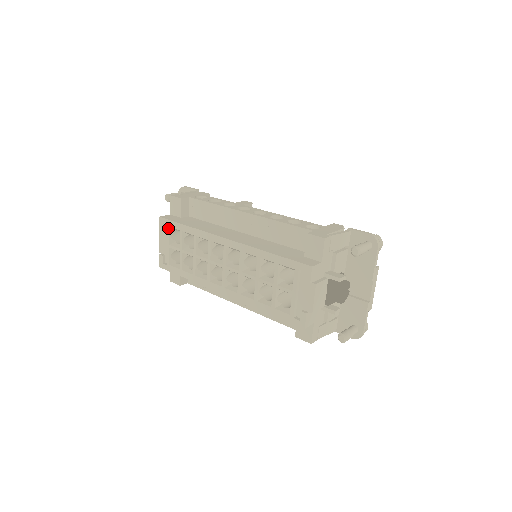
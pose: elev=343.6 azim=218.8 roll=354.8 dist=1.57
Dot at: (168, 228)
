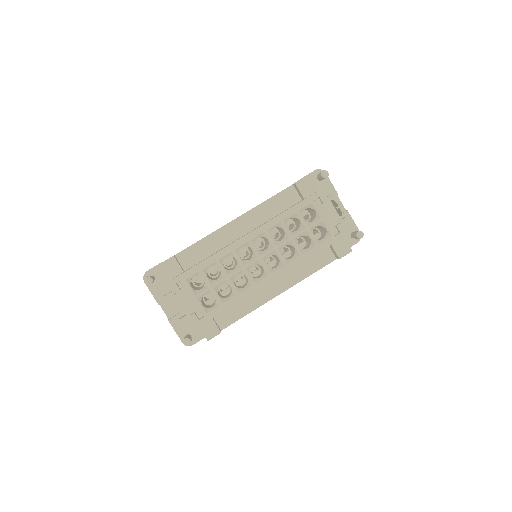
Dot at: (185, 282)
